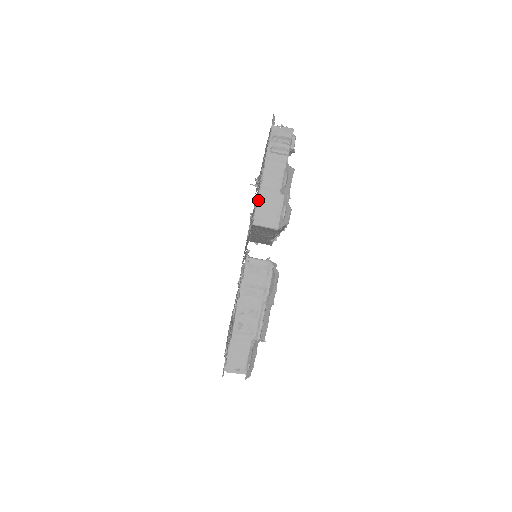
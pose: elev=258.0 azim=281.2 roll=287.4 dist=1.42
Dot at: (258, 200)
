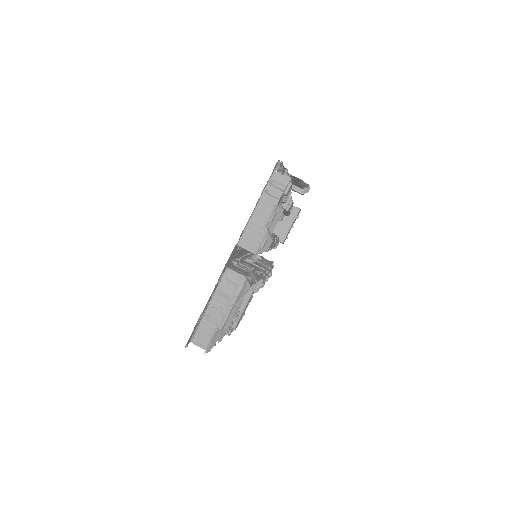
Dot at: (246, 228)
